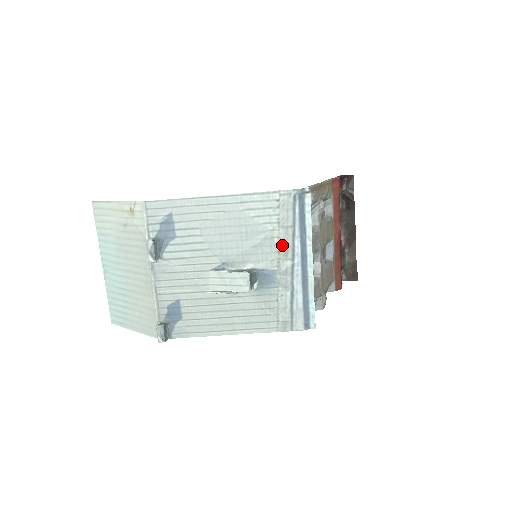
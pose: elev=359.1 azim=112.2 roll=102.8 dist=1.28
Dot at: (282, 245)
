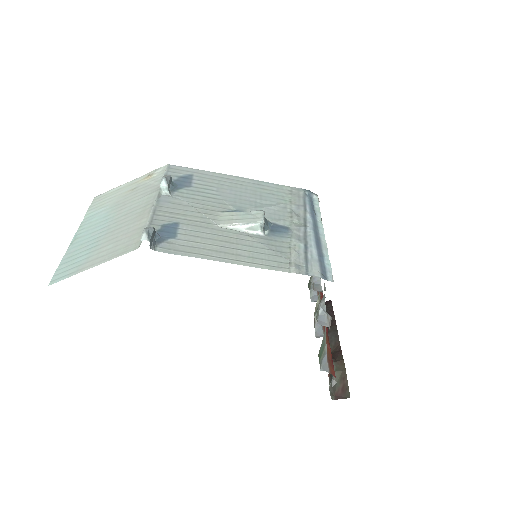
Dot at: (294, 213)
